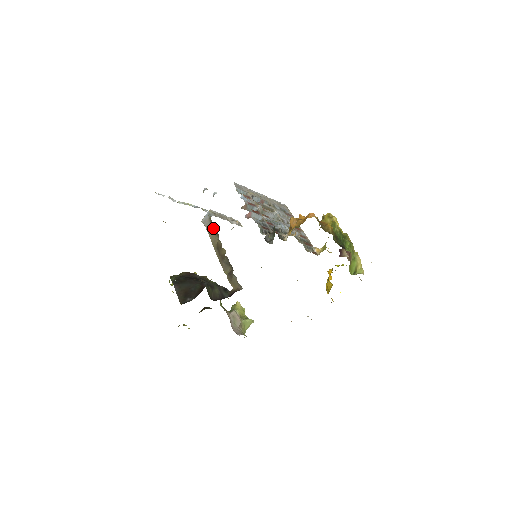
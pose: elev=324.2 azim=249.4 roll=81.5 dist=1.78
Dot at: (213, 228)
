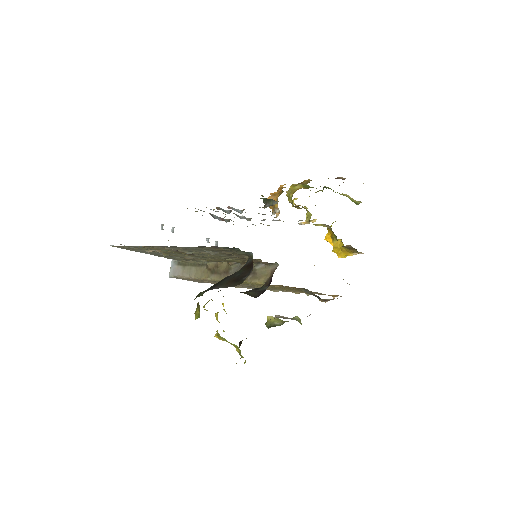
Dot at: (190, 266)
